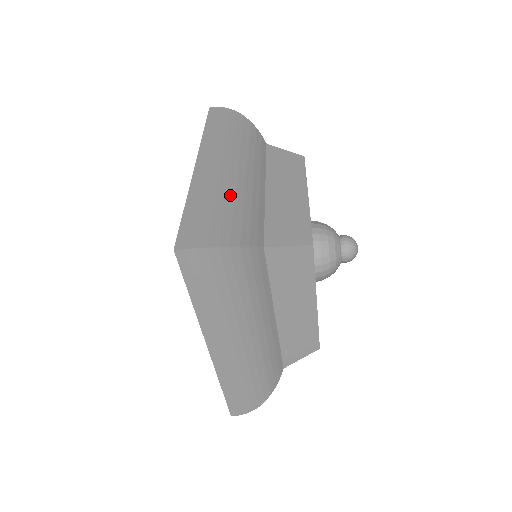
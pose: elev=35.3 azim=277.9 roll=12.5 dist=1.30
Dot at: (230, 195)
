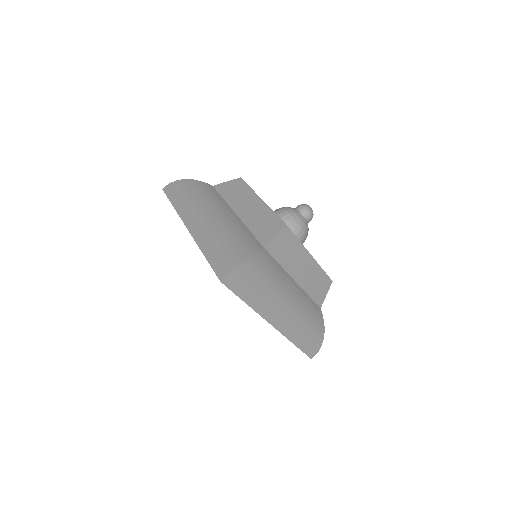
Dot at: occluded
